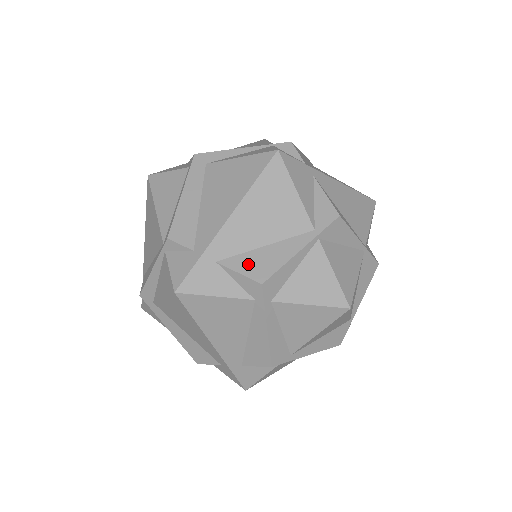
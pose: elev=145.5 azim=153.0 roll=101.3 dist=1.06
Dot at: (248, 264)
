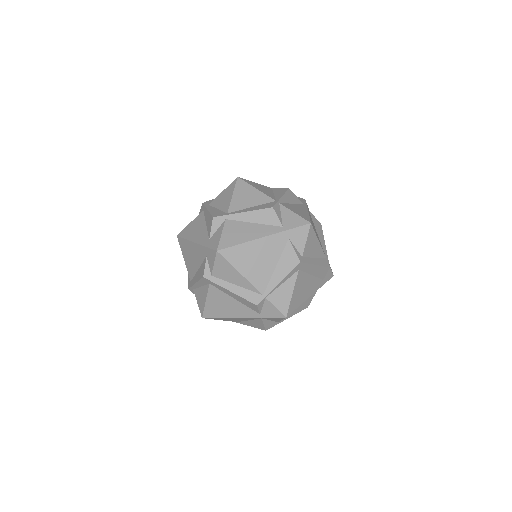
Dot at: occluded
